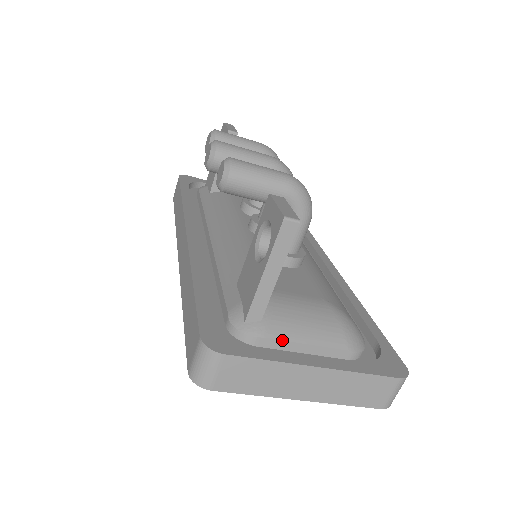
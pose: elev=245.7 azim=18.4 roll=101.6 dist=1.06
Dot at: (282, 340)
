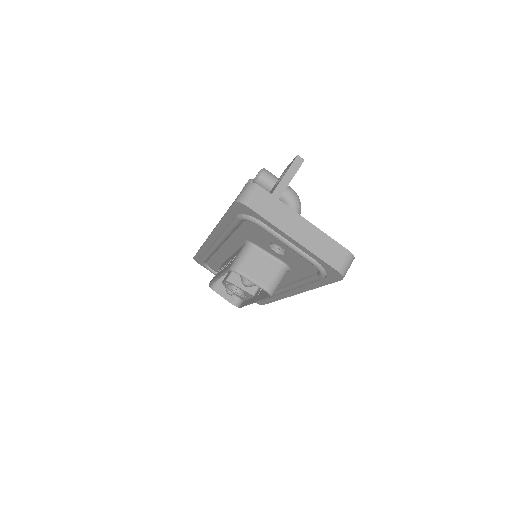
Dot at: occluded
